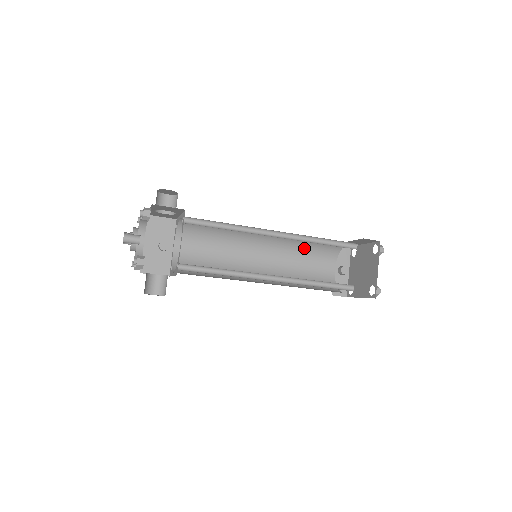
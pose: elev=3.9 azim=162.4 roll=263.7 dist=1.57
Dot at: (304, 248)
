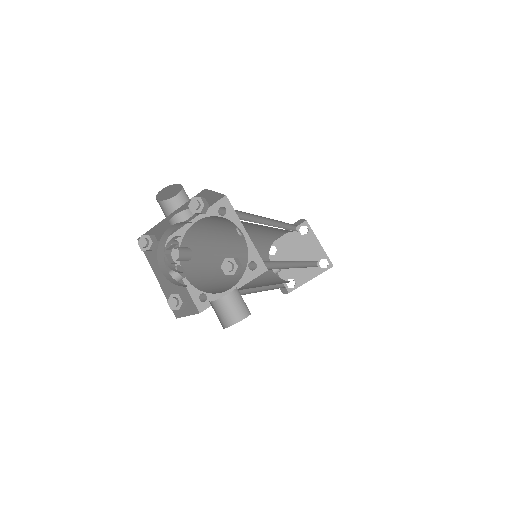
Dot at: occluded
